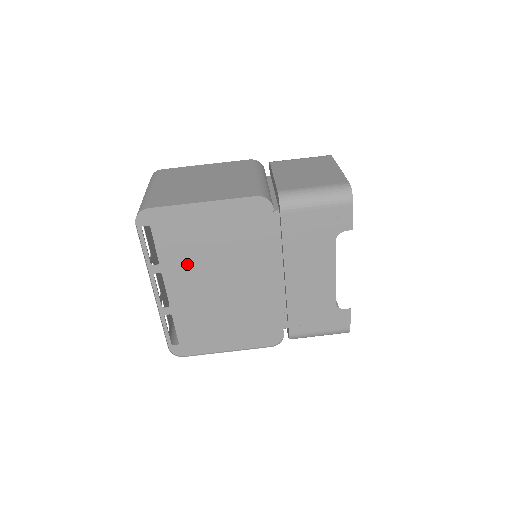
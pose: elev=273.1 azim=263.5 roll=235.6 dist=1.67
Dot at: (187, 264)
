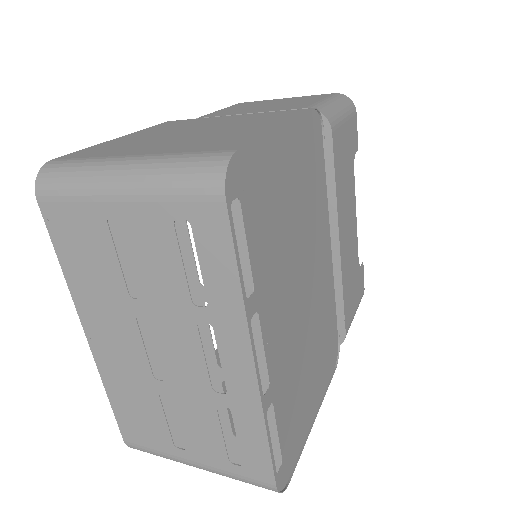
Dot at: (277, 270)
